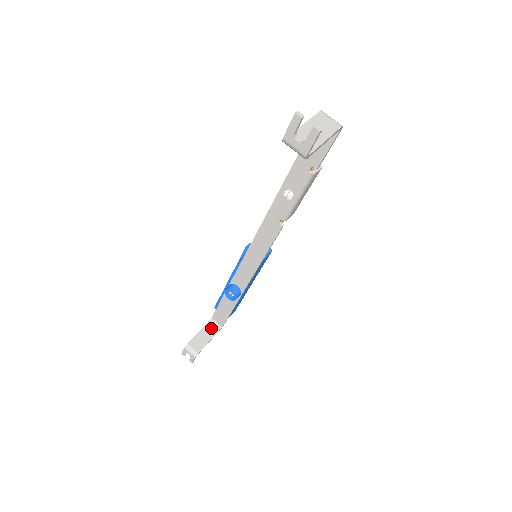
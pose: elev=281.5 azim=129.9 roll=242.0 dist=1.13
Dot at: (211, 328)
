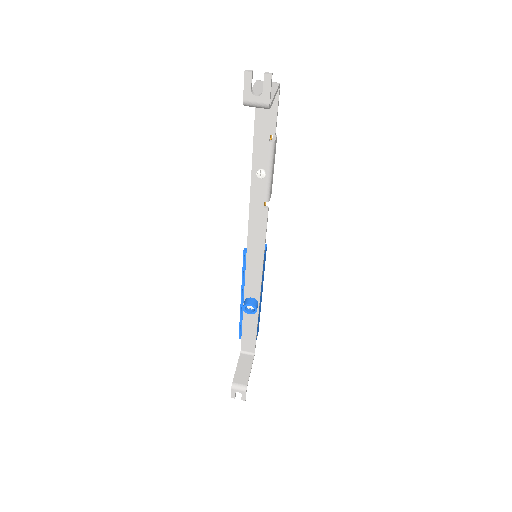
Dot at: (245, 359)
